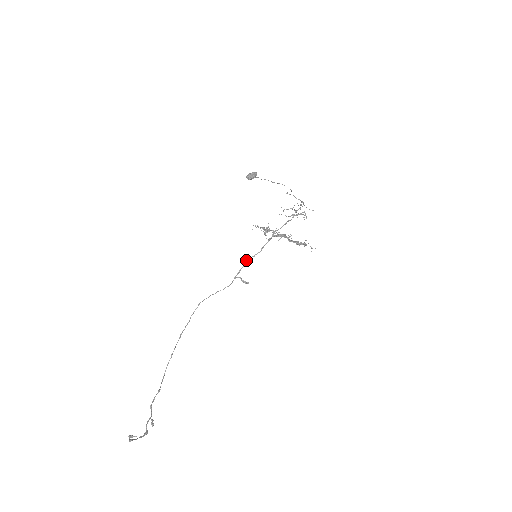
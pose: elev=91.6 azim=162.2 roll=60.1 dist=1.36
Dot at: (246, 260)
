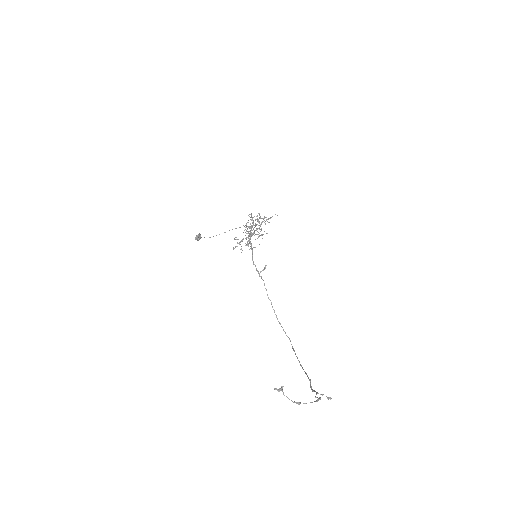
Dot at: (253, 263)
